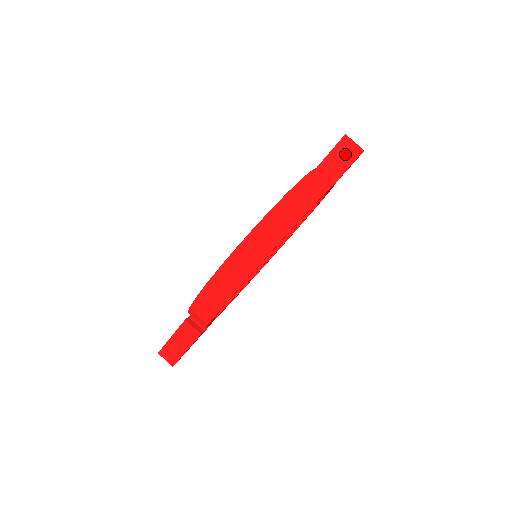
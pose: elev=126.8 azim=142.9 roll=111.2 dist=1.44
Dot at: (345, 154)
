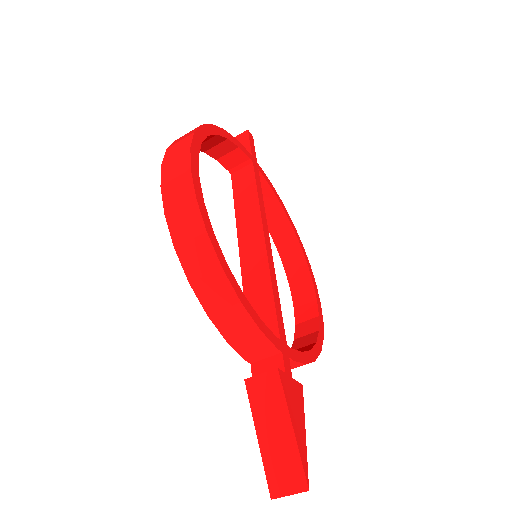
Dot at: occluded
